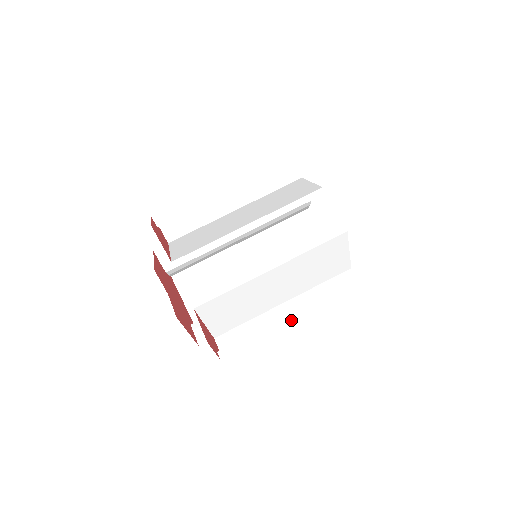
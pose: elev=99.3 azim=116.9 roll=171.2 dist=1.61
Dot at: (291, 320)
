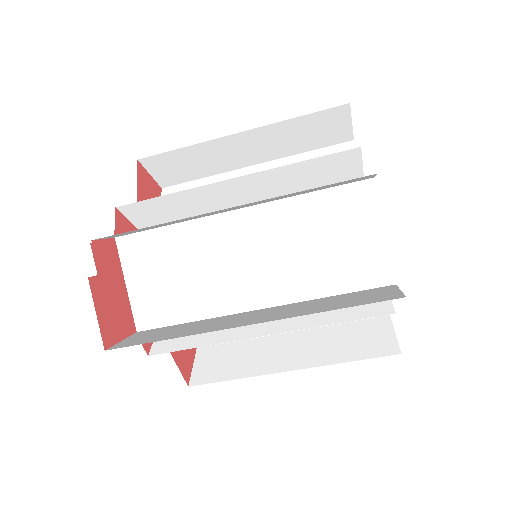
Dot at: occluded
